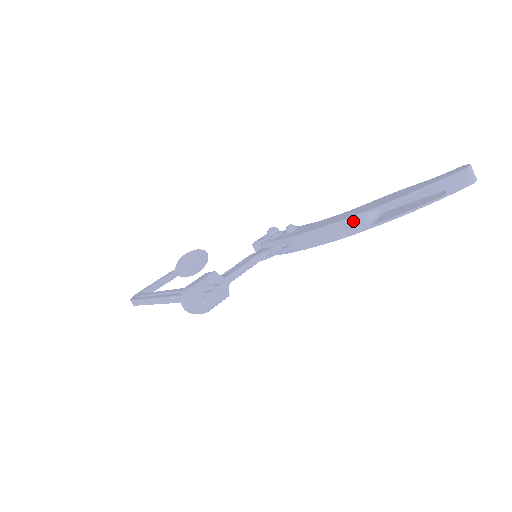
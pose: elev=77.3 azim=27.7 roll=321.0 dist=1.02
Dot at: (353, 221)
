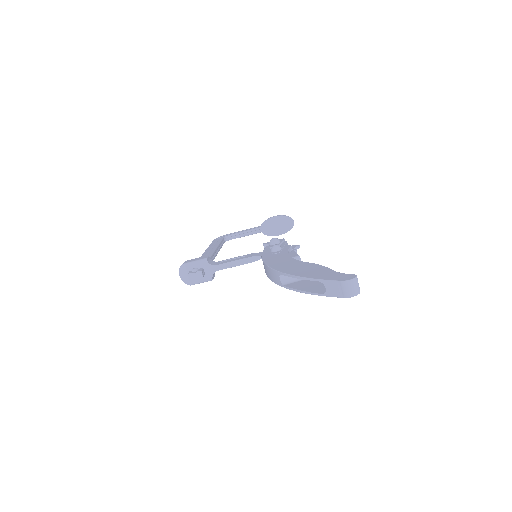
Dot at: (276, 274)
